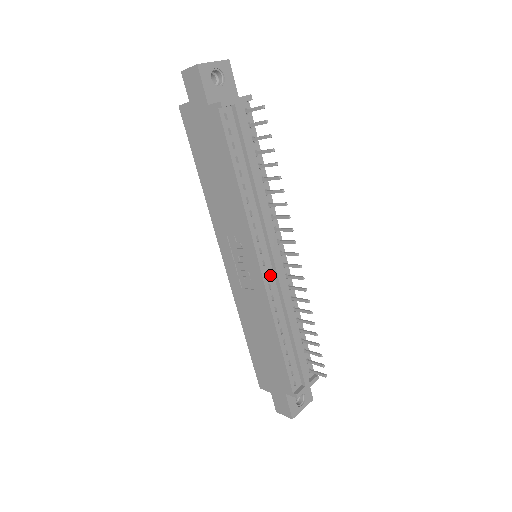
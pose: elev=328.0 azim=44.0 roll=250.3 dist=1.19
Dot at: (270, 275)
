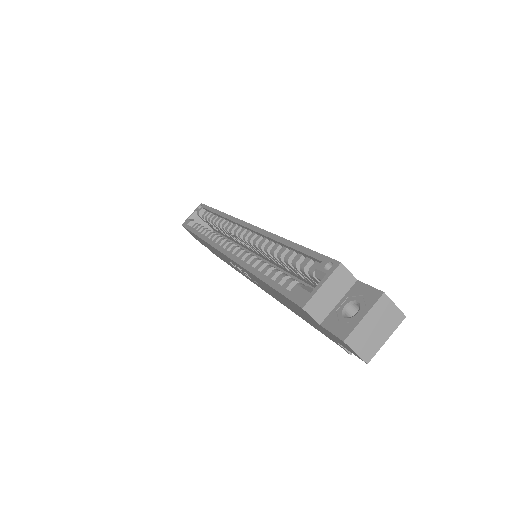
Dot at: occluded
